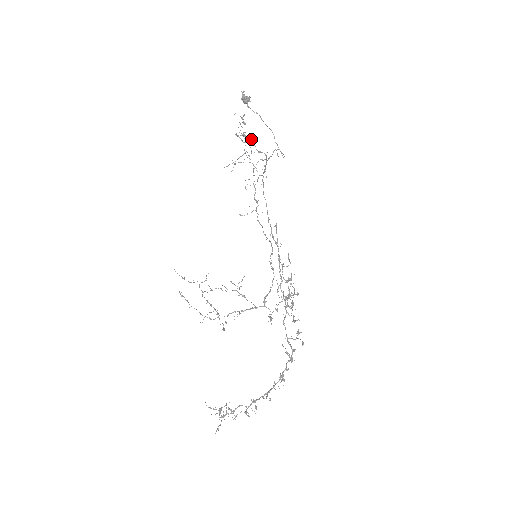
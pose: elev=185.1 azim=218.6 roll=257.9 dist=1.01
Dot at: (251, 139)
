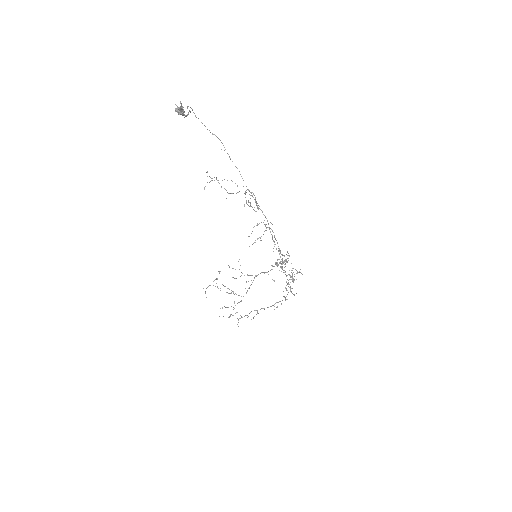
Dot at: (244, 193)
